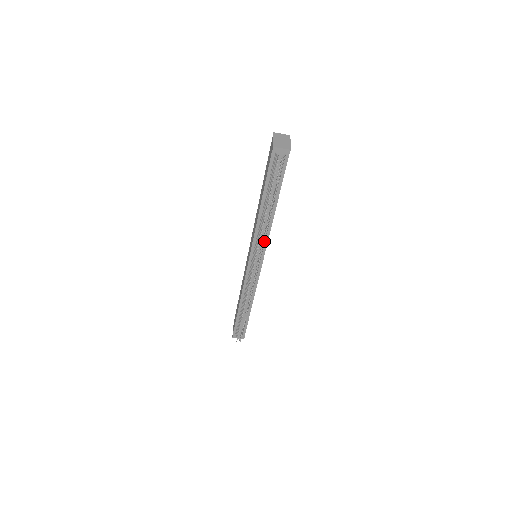
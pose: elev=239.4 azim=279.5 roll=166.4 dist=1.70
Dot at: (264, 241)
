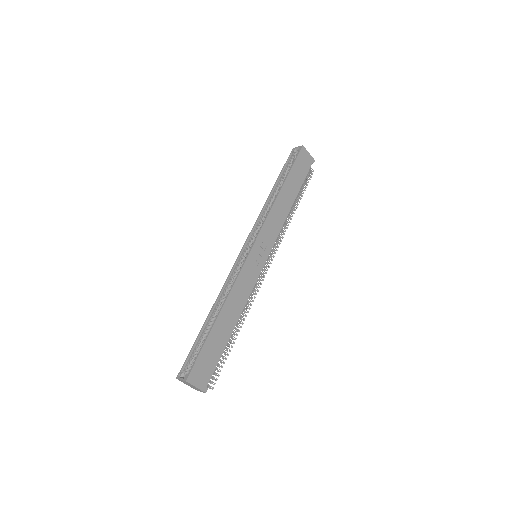
Dot at: (251, 286)
